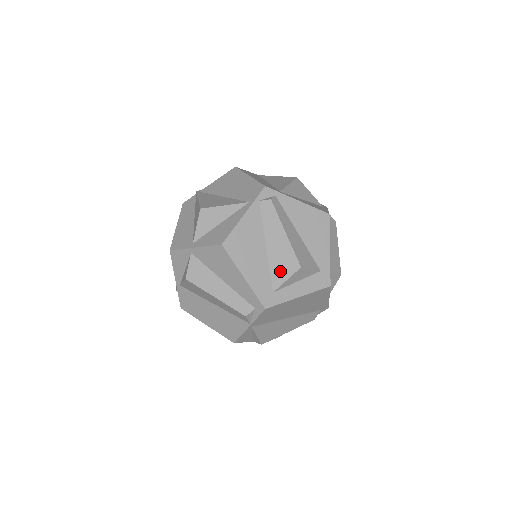
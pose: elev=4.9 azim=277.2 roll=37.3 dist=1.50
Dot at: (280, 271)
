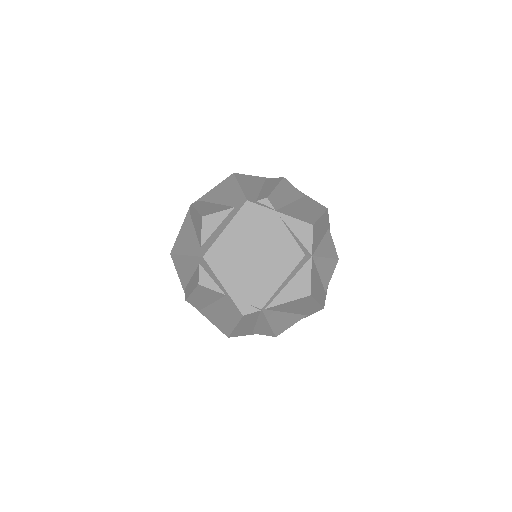
Dot at: occluded
